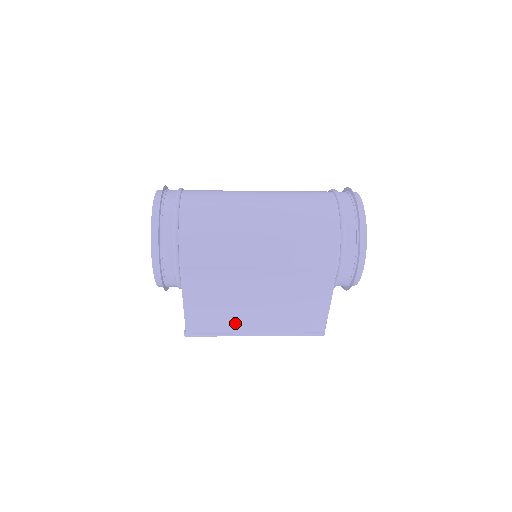
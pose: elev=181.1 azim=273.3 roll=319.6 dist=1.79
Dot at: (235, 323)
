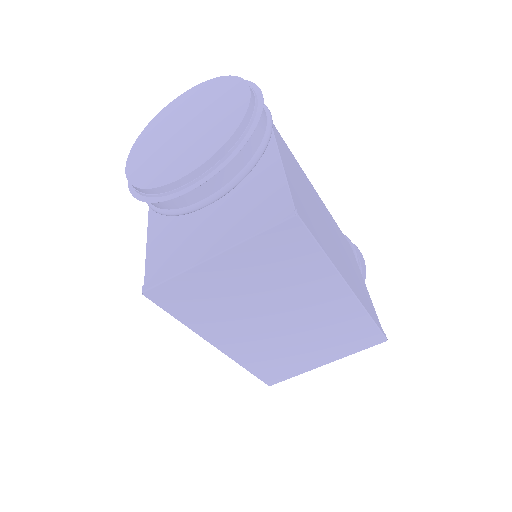
Dot at: (328, 247)
